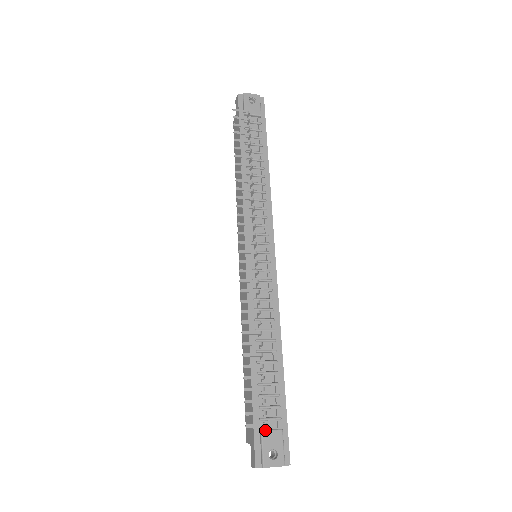
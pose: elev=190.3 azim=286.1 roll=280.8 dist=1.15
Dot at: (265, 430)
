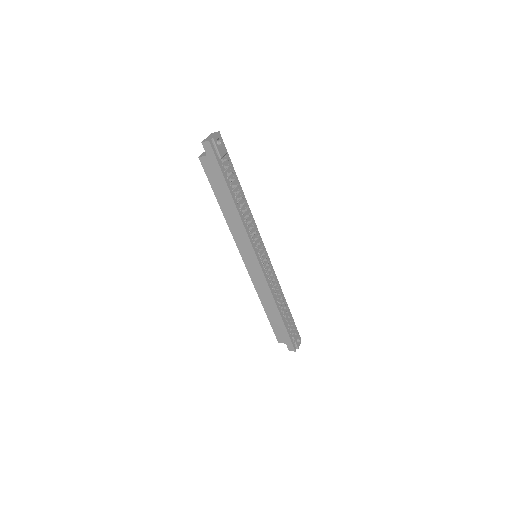
Dot at: (294, 335)
